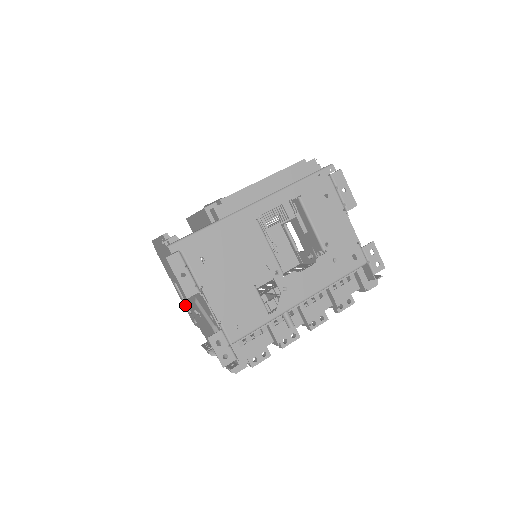
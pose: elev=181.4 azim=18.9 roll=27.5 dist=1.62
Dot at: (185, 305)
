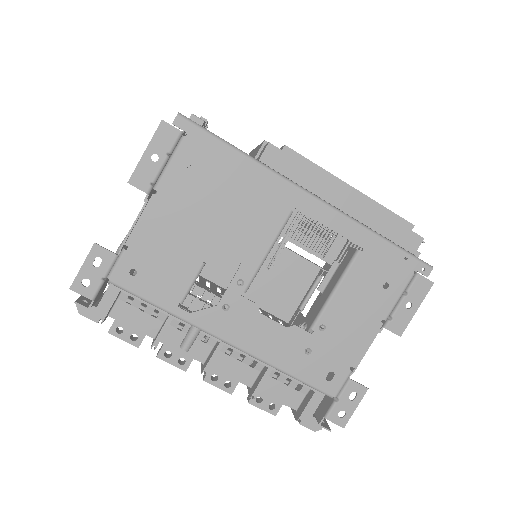
Dot at: occluded
